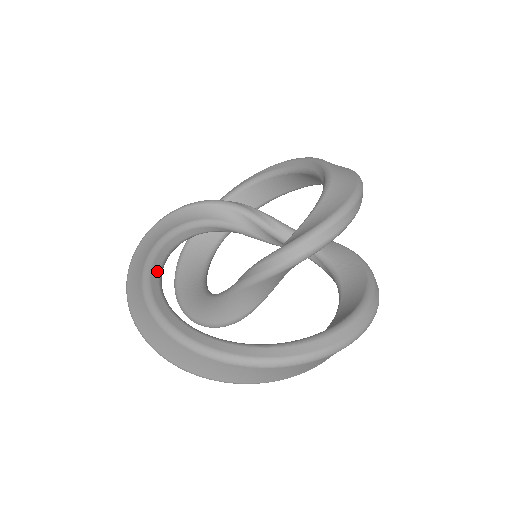
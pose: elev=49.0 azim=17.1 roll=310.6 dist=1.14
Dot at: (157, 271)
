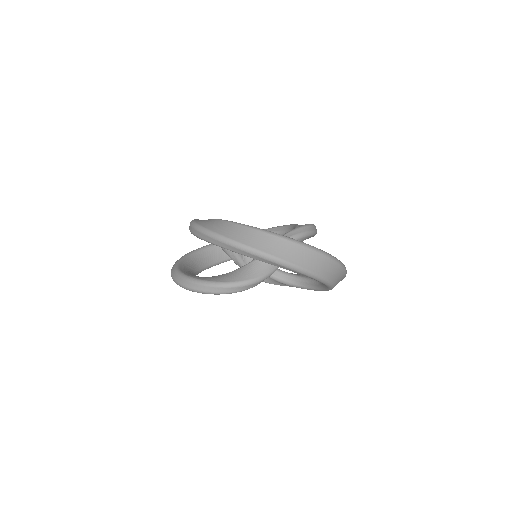
Dot at: occluded
